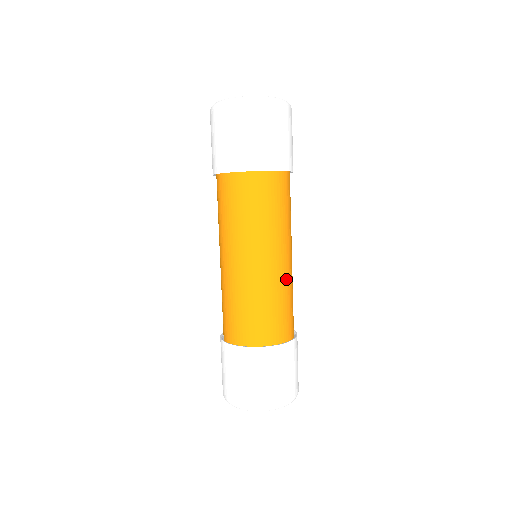
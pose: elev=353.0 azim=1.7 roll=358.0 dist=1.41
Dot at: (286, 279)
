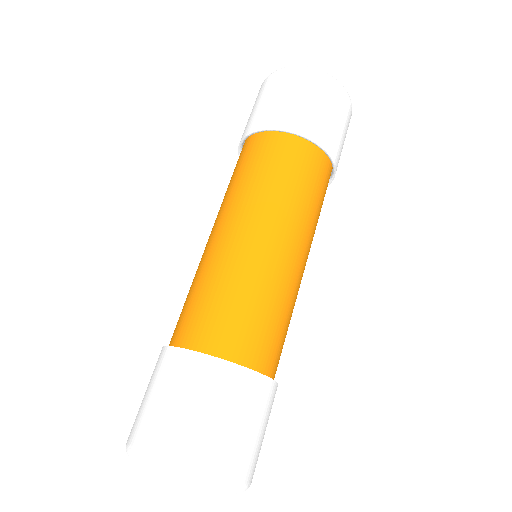
Dot at: occluded
